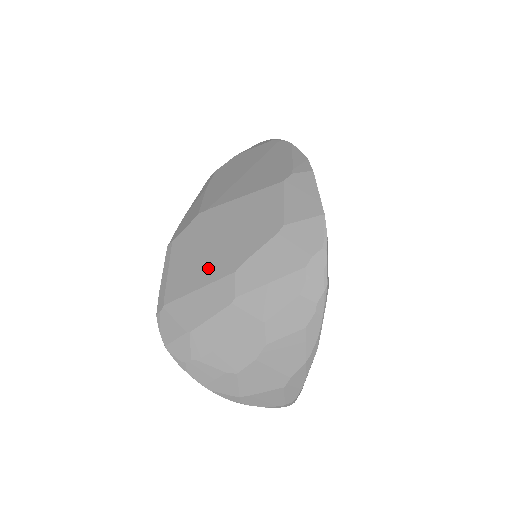
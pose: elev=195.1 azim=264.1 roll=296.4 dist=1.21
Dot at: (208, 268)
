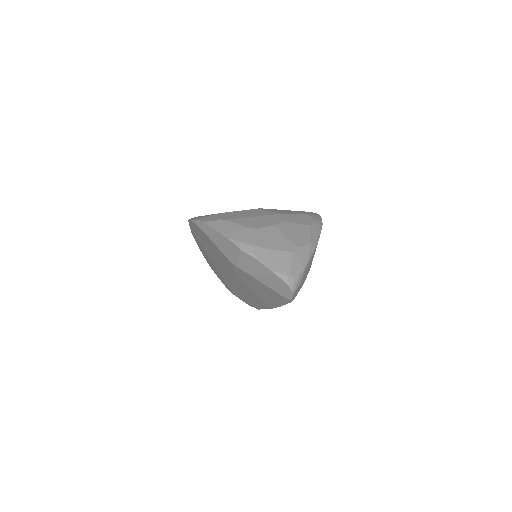
Dot at: occluded
